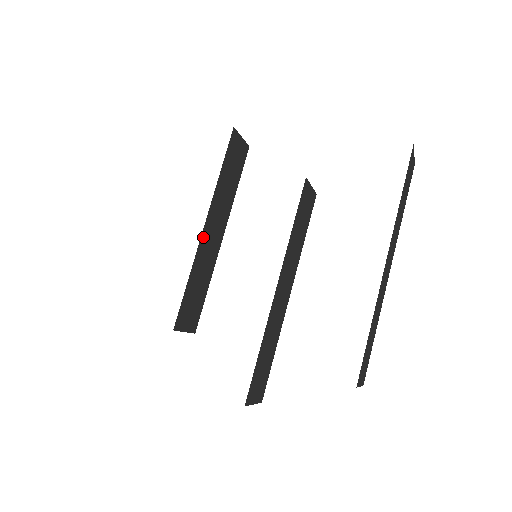
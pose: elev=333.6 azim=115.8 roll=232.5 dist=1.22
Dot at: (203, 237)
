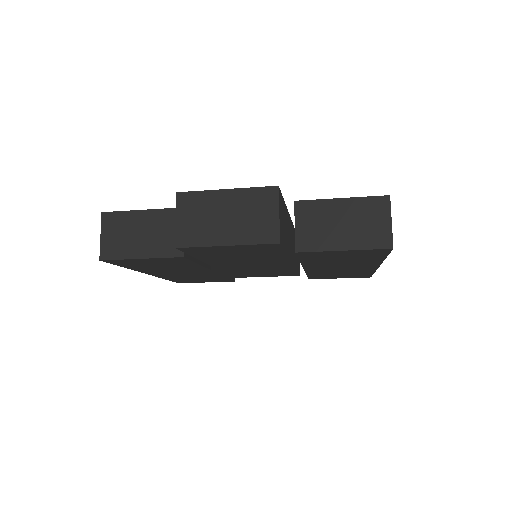
Dot at: occluded
